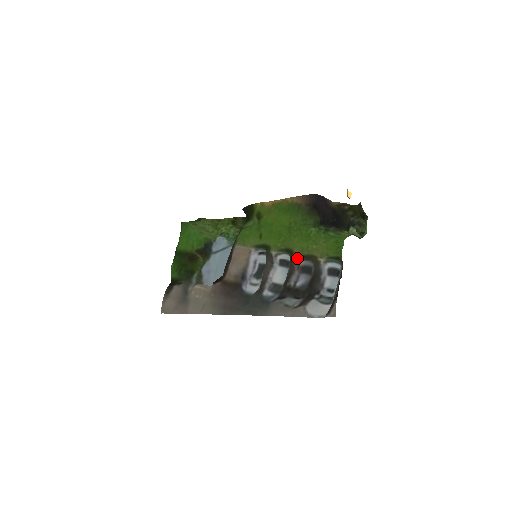
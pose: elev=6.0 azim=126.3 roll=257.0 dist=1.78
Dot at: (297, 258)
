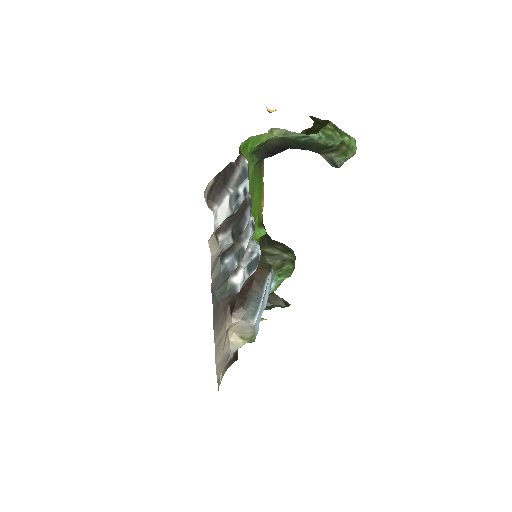
Dot at: occluded
